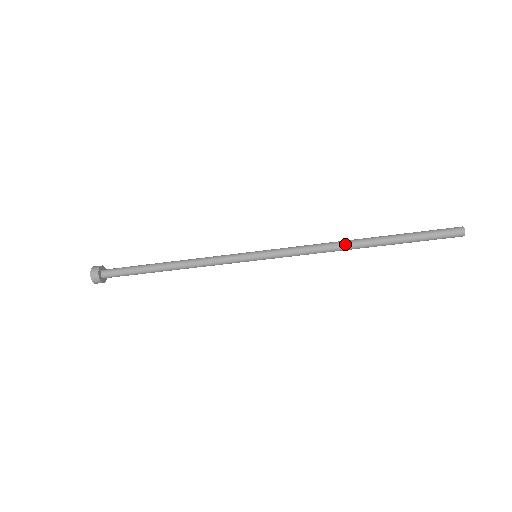
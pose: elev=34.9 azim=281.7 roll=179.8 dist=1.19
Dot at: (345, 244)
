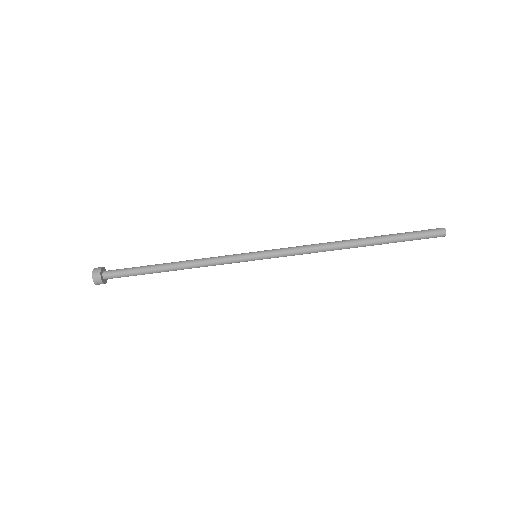
Dot at: (339, 241)
